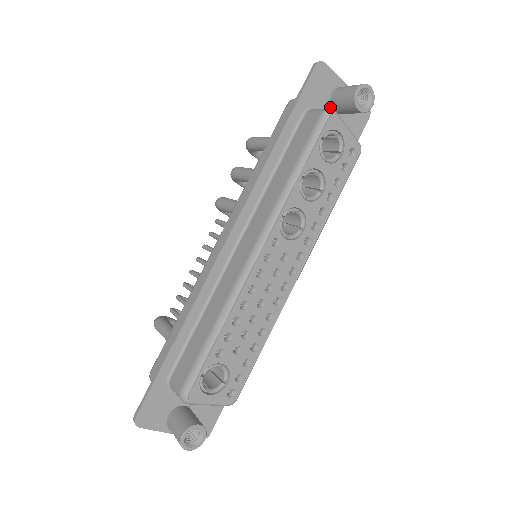
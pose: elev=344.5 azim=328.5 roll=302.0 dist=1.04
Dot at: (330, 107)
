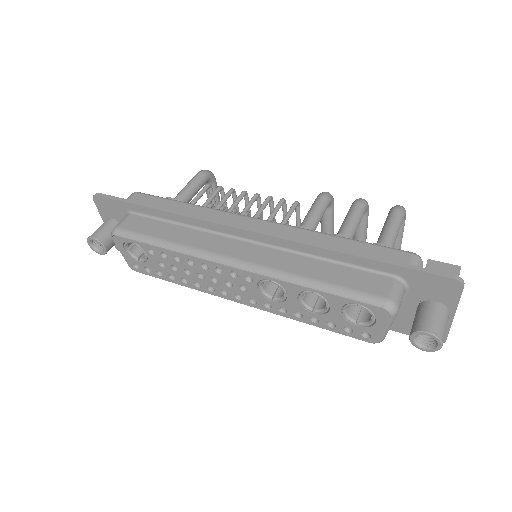
Dot at: (420, 301)
